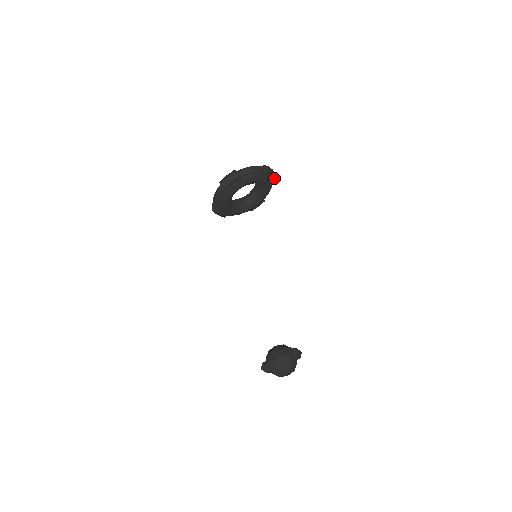
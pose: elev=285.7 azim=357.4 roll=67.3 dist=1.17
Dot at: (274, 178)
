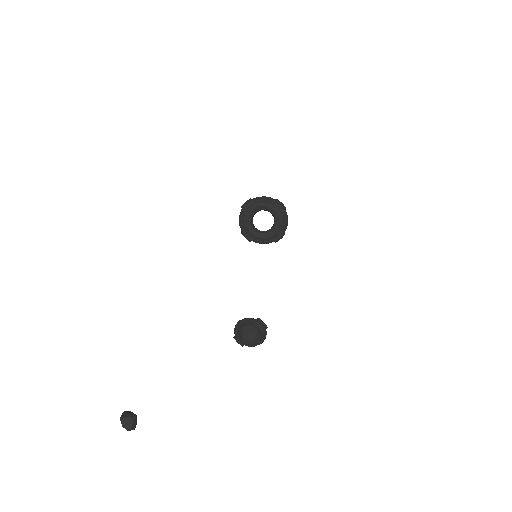
Dot at: (284, 210)
